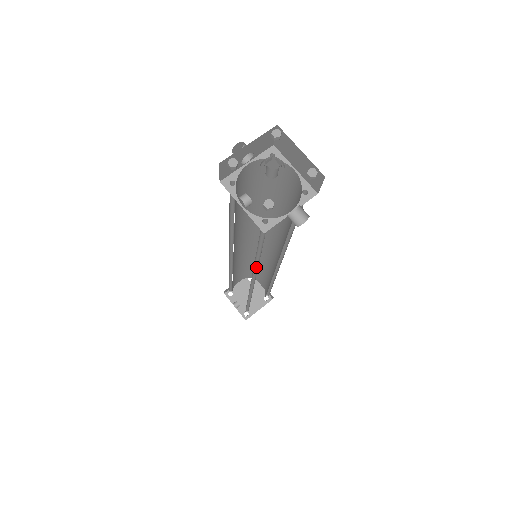
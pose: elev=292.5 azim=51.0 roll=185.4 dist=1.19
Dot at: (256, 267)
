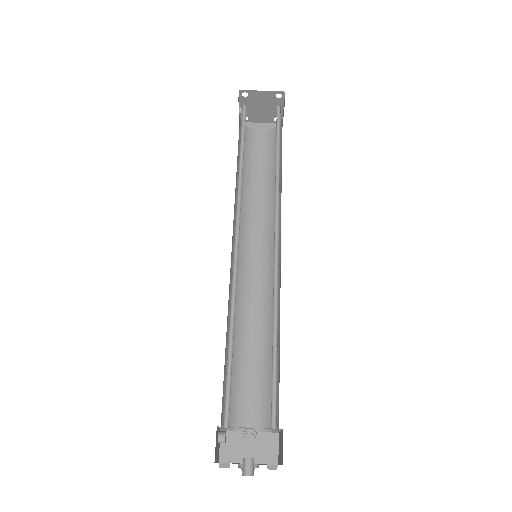
Dot at: (237, 299)
